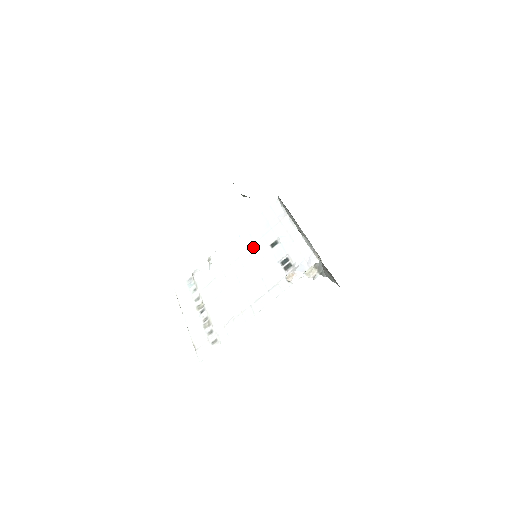
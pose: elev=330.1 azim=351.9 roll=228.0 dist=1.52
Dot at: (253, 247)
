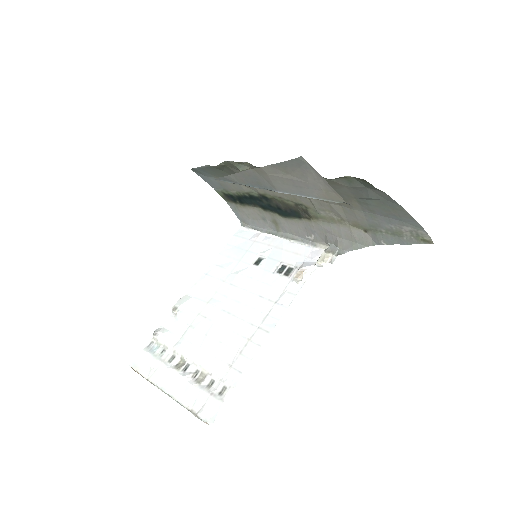
Dot at: (231, 275)
